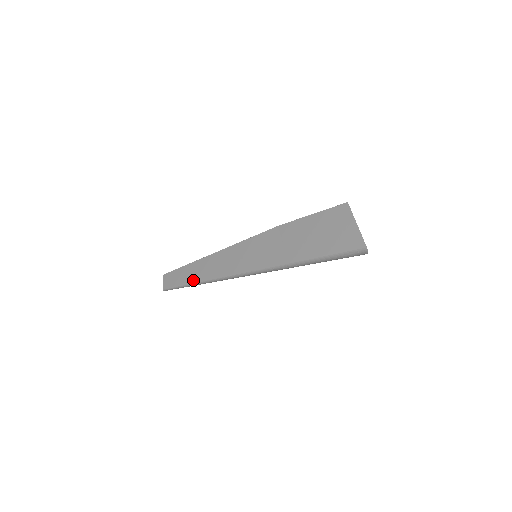
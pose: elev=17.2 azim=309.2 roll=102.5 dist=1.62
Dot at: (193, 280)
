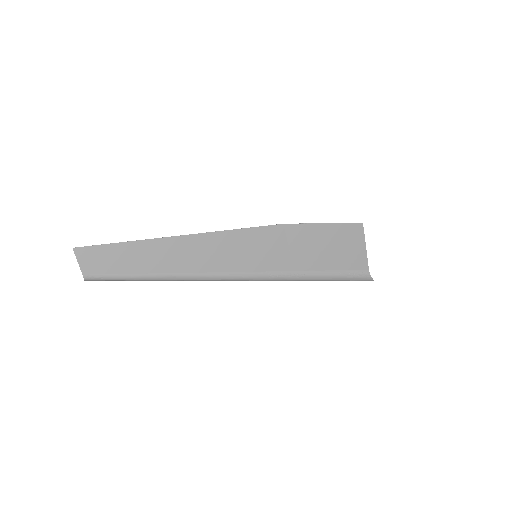
Dot at: (149, 269)
